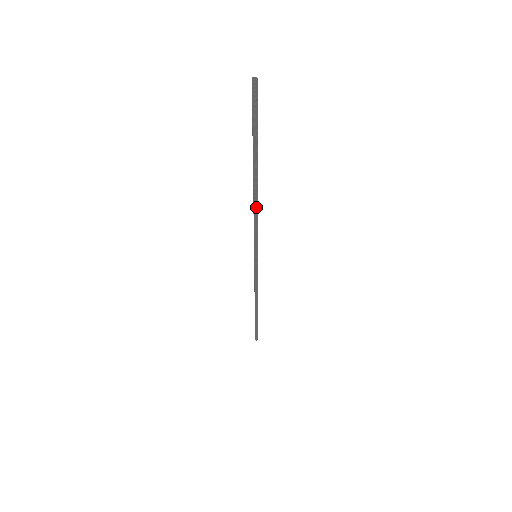
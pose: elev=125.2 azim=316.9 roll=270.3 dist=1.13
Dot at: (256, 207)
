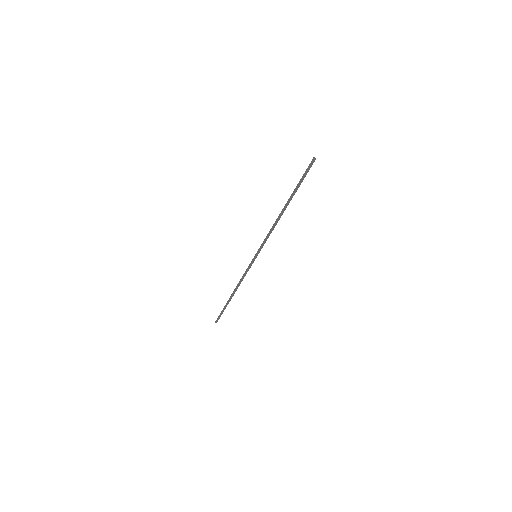
Dot at: (276, 224)
